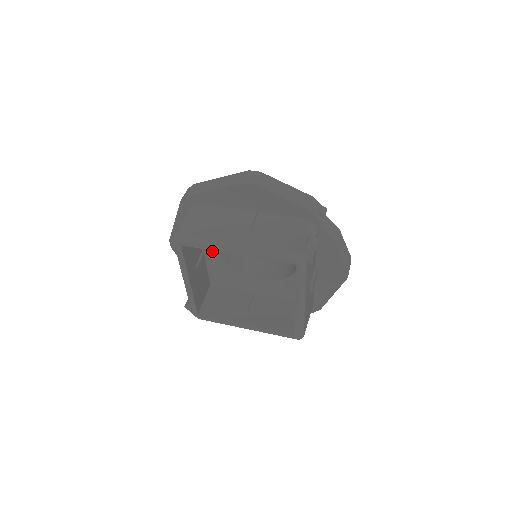
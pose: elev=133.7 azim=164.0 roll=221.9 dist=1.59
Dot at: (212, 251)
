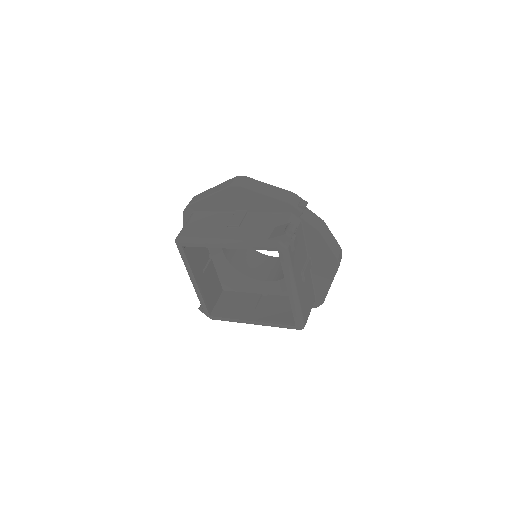
Dot at: (219, 257)
